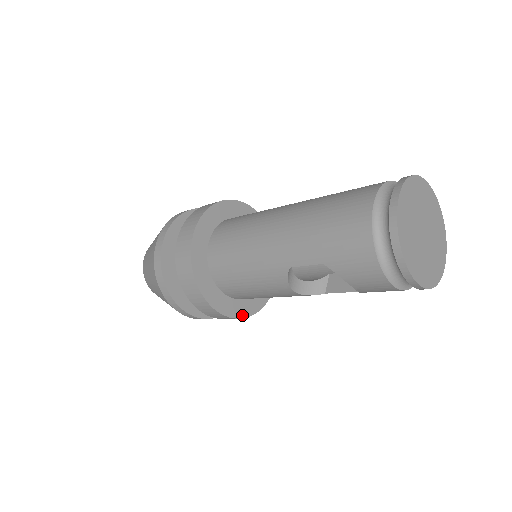
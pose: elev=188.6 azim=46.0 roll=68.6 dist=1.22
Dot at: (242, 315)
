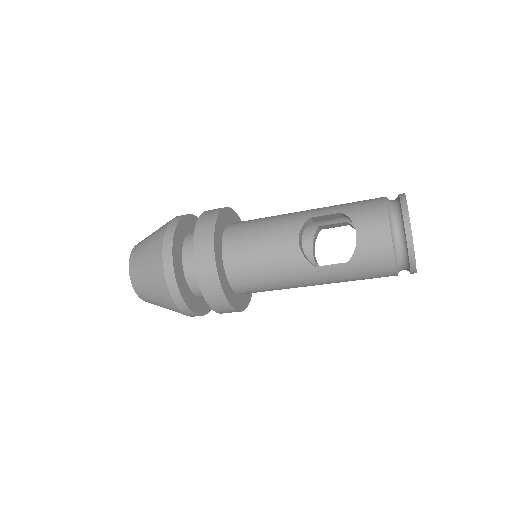
Dot at: (220, 277)
